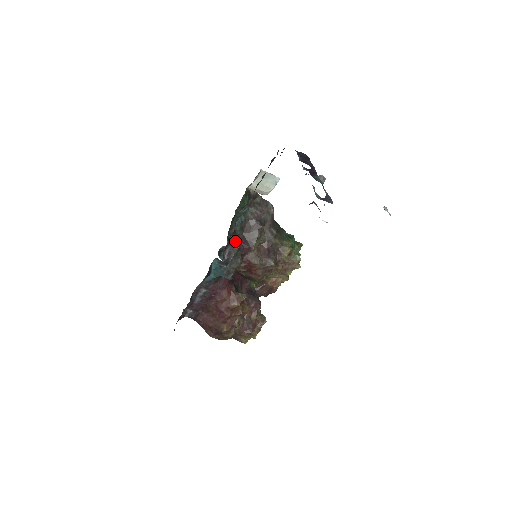
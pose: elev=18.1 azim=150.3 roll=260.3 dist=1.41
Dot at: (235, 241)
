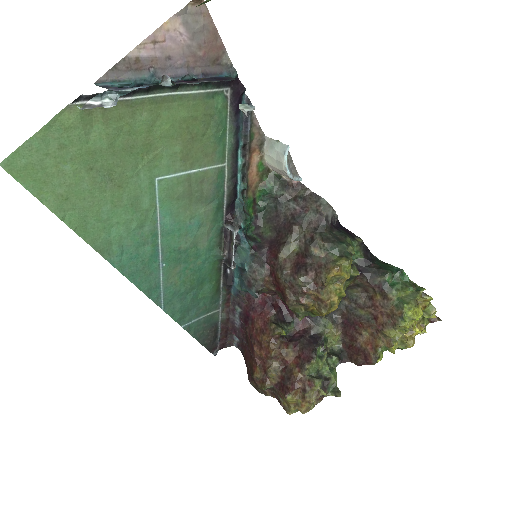
Dot at: (230, 230)
